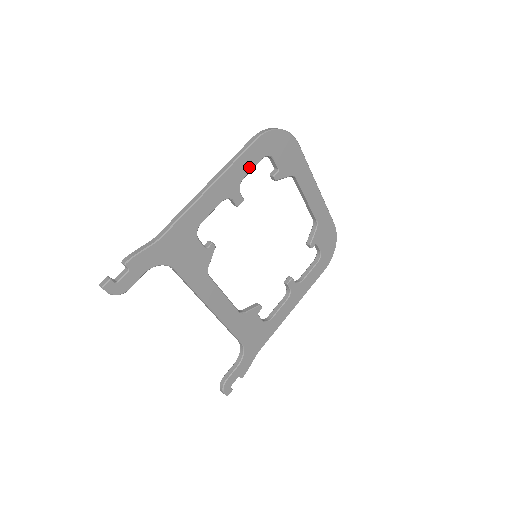
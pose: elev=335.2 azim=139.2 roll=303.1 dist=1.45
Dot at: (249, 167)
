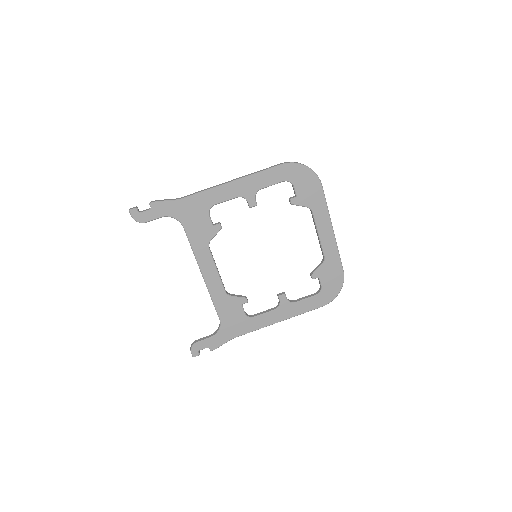
Dot at: (269, 182)
